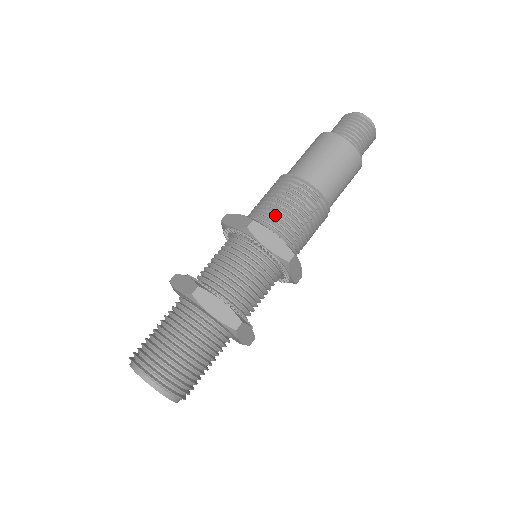
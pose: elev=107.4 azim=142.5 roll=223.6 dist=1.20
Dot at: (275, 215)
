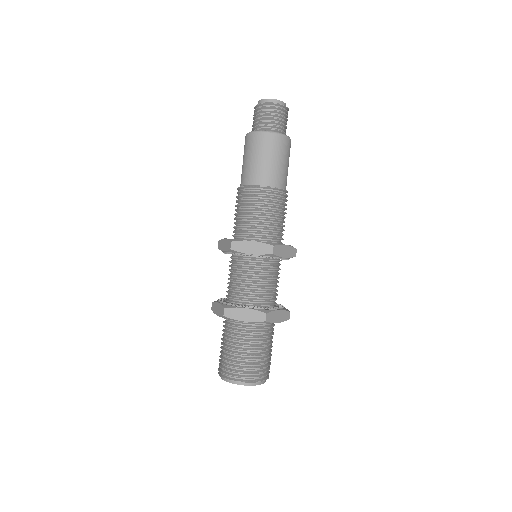
Dot at: (271, 227)
